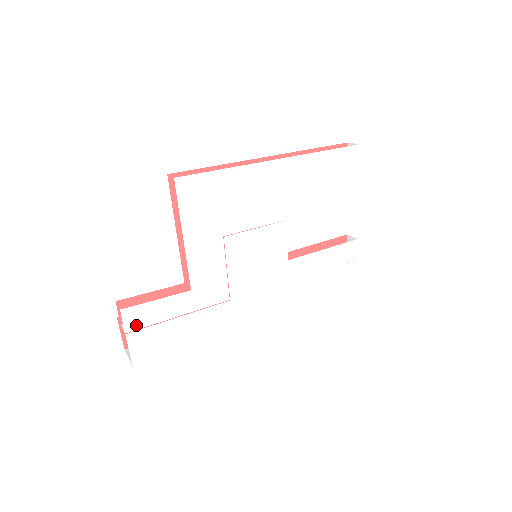
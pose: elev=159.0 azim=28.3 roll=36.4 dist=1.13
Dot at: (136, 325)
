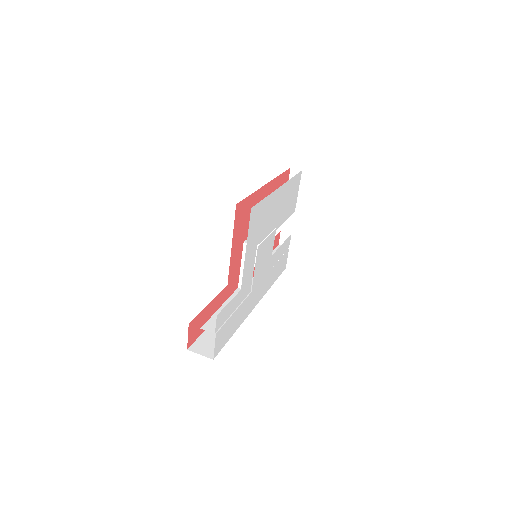
Dot at: (219, 325)
